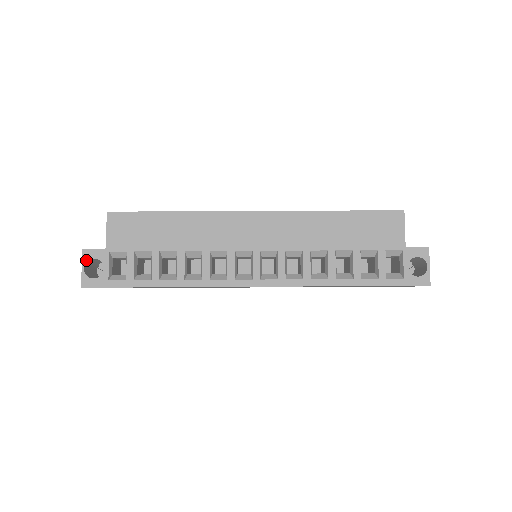
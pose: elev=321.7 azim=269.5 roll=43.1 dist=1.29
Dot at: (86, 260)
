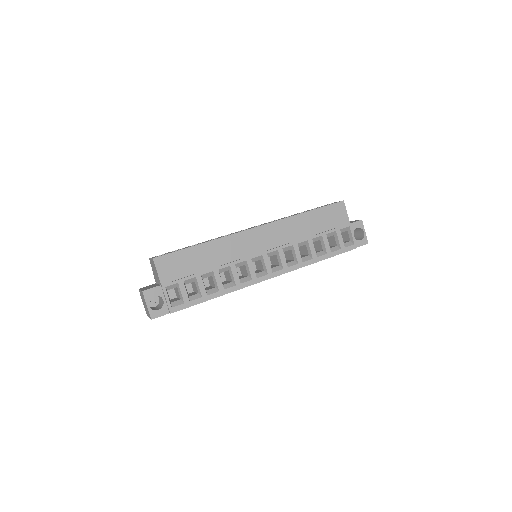
Dot at: (148, 299)
